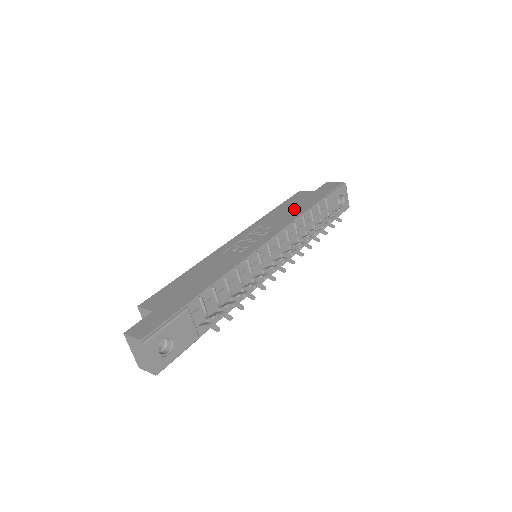
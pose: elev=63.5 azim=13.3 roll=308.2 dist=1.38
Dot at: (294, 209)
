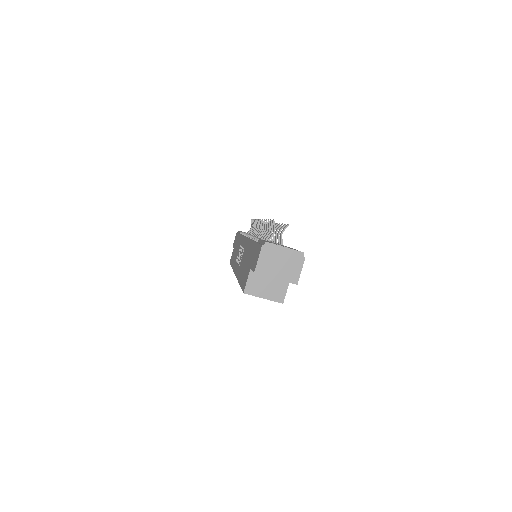
Dot at: occluded
